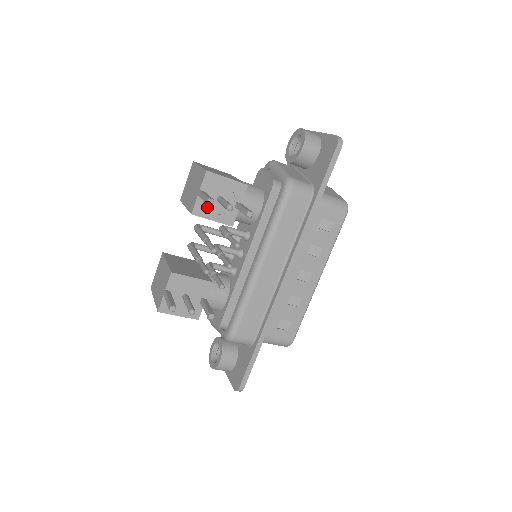
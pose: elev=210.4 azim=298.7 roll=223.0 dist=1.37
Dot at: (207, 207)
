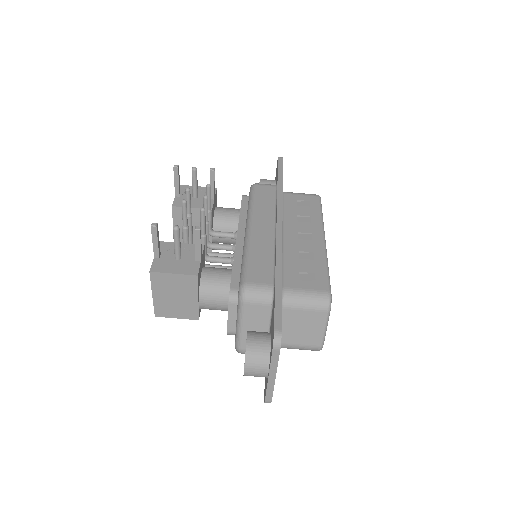
Dot at: occluded
